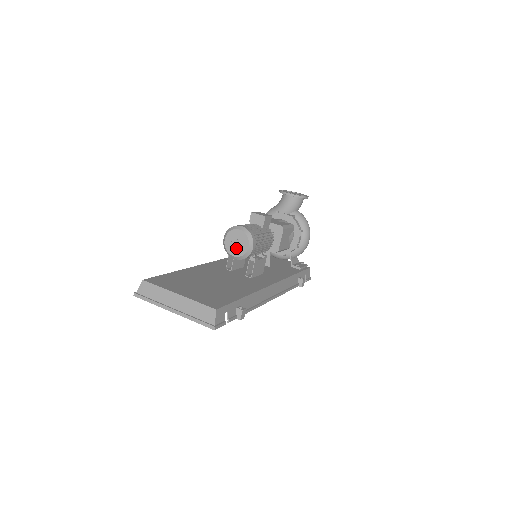
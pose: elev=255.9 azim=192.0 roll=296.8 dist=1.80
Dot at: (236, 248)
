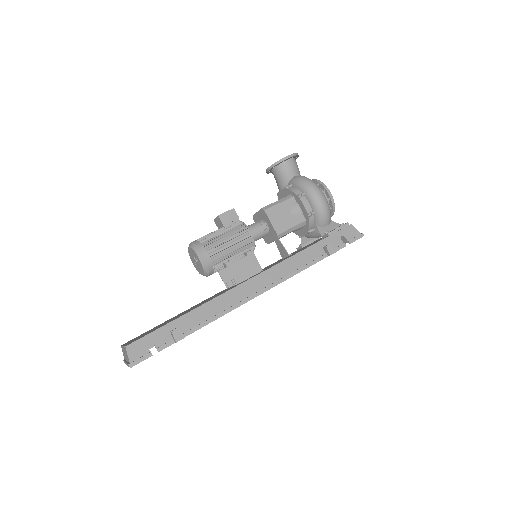
Dot at: (198, 266)
